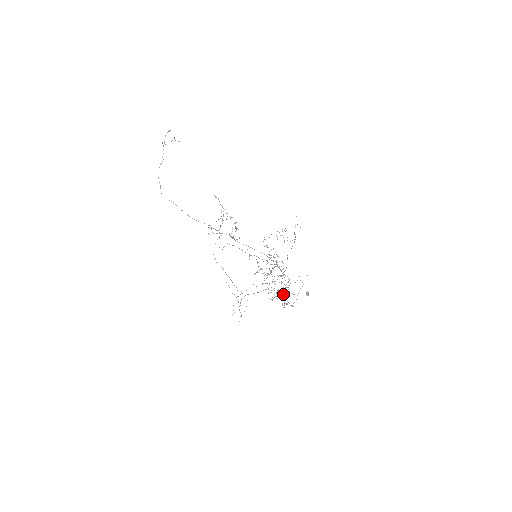
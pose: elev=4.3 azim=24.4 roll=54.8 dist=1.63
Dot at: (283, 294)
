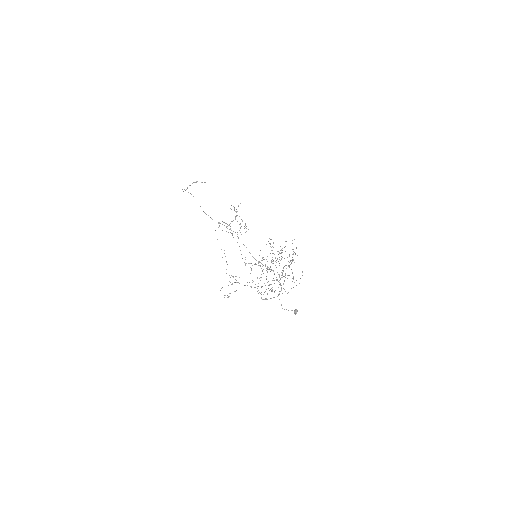
Dot at: occluded
